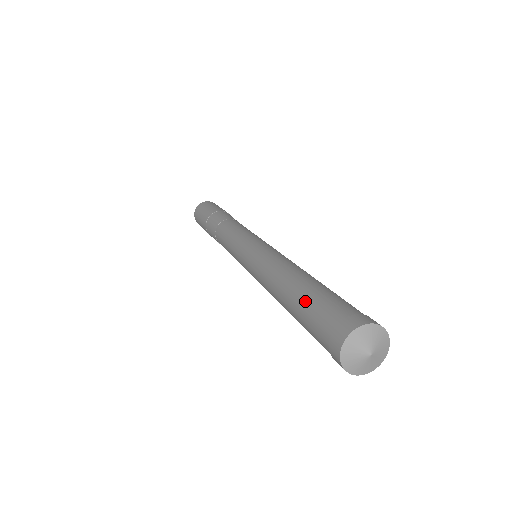
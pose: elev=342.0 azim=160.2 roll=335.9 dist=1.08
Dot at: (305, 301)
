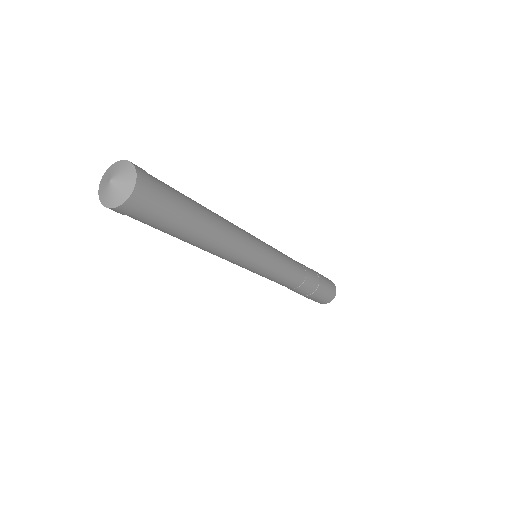
Dot at: occluded
